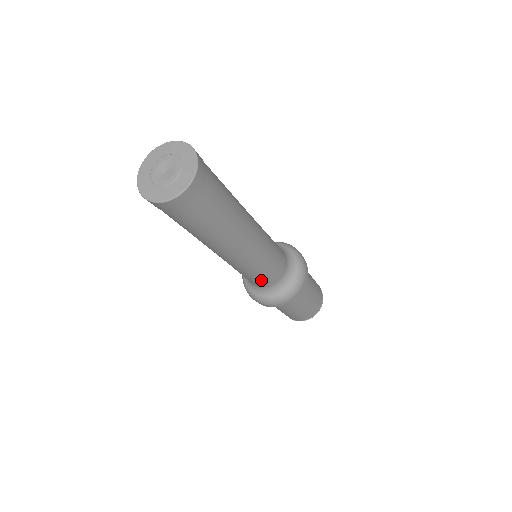
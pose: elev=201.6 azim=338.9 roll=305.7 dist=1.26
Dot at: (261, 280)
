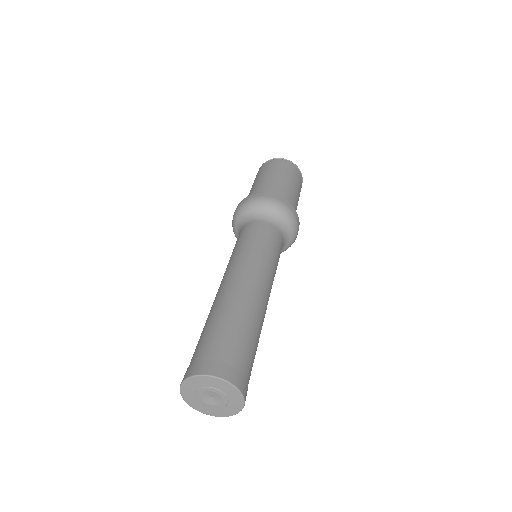
Dot at: occluded
